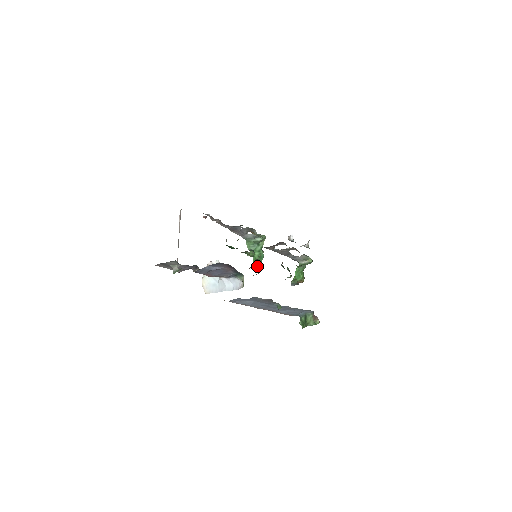
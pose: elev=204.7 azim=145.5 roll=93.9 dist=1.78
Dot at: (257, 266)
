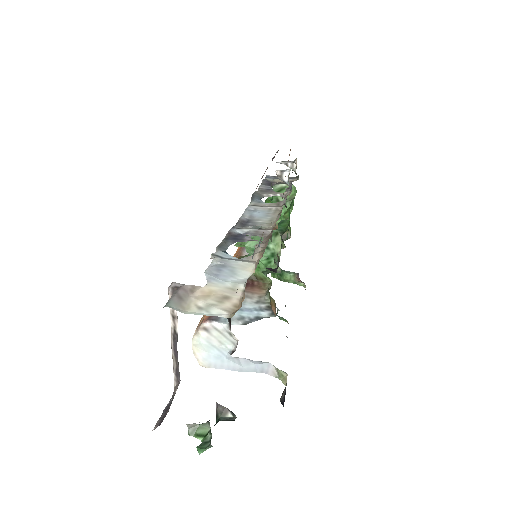
Dot at: (263, 281)
